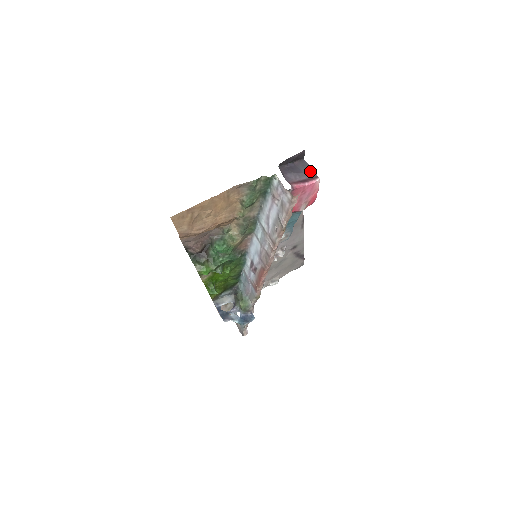
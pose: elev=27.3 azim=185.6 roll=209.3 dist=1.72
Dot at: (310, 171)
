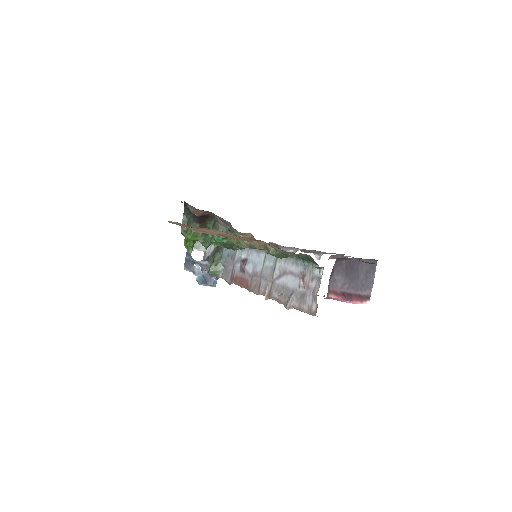
Dot at: (368, 285)
